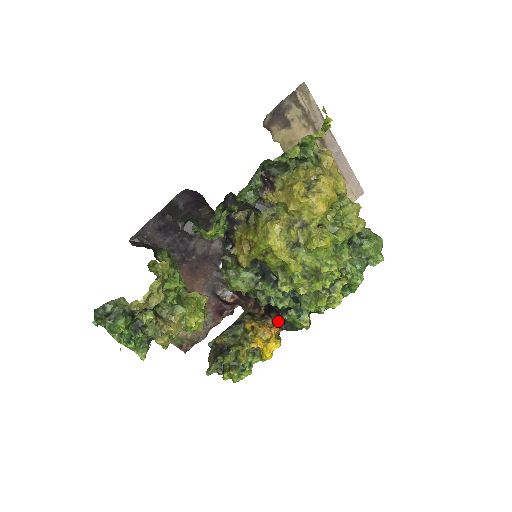
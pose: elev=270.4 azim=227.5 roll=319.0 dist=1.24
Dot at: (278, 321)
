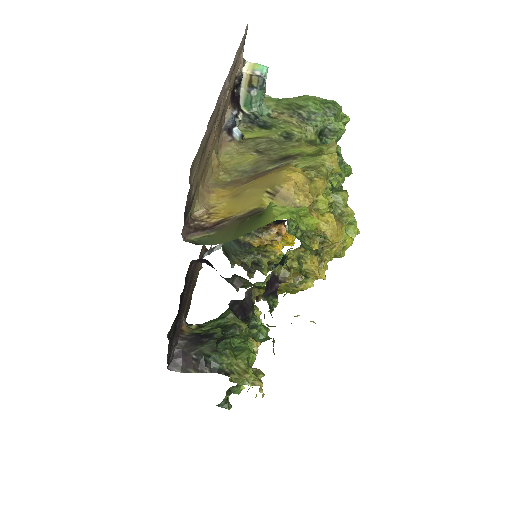
Dot at: (280, 224)
